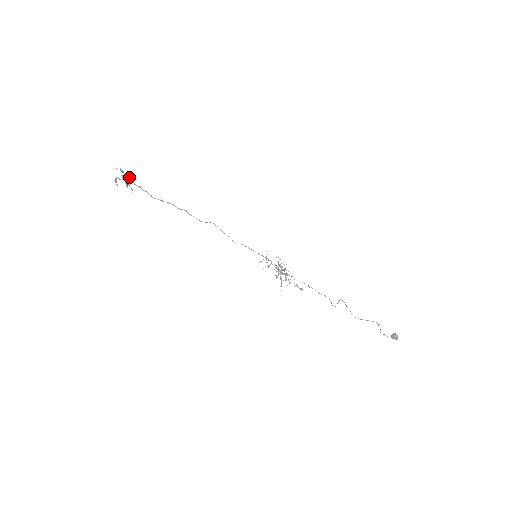
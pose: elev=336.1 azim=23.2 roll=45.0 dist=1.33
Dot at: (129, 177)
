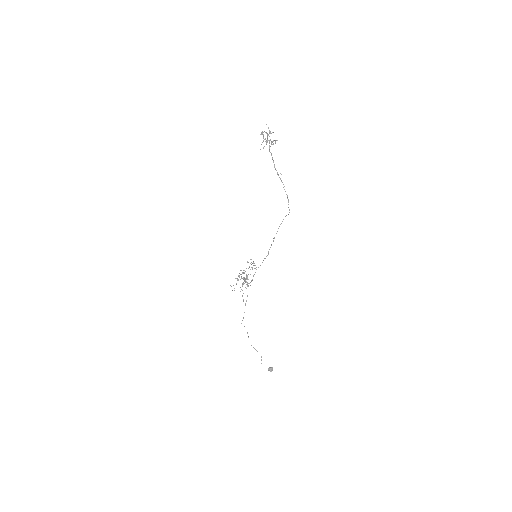
Dot at: (272, 141)
